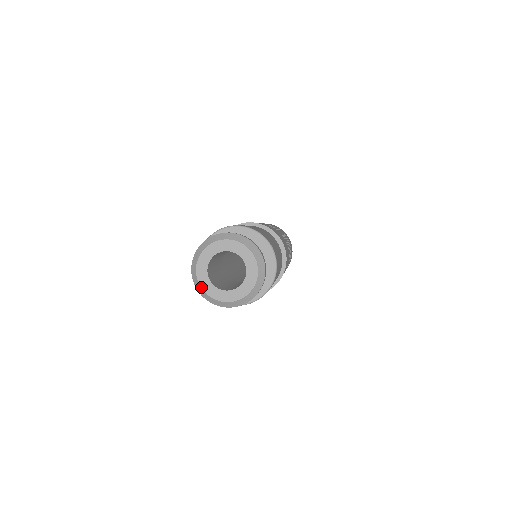
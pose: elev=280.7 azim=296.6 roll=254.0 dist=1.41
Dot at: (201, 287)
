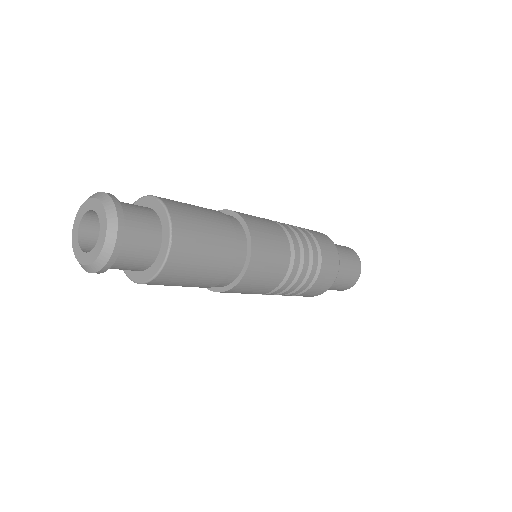
Dot at: (72, 233)
